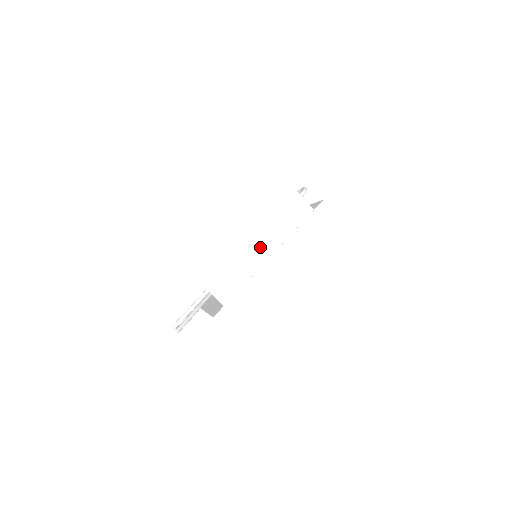
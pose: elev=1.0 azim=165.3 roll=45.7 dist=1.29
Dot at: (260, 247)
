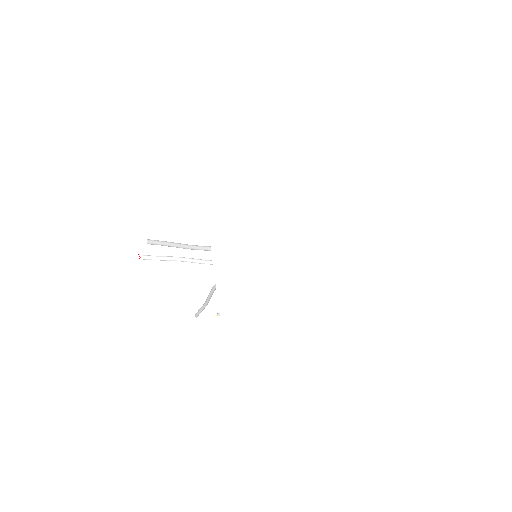
Dot at: (272, 222)
